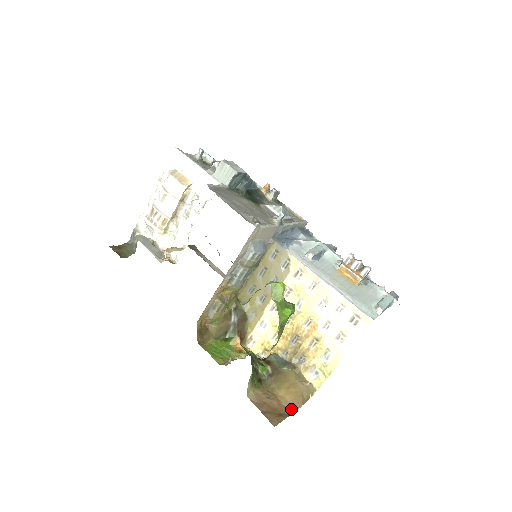
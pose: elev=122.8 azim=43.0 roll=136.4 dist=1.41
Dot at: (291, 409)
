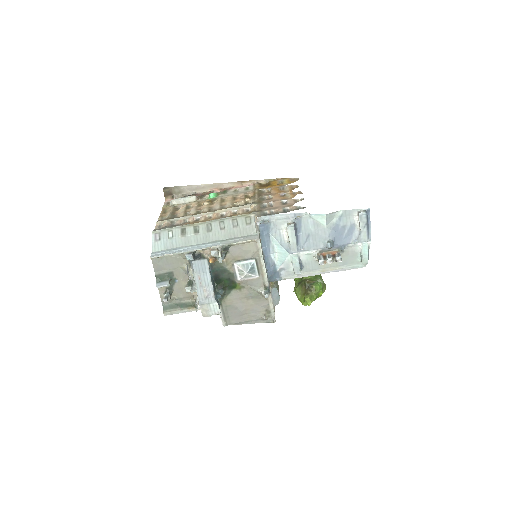
Dot at: occluded
